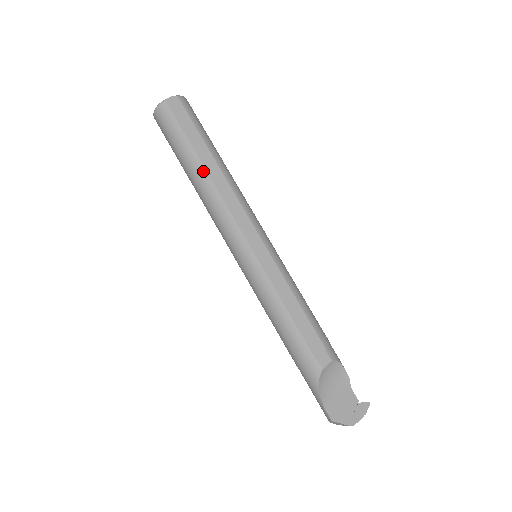
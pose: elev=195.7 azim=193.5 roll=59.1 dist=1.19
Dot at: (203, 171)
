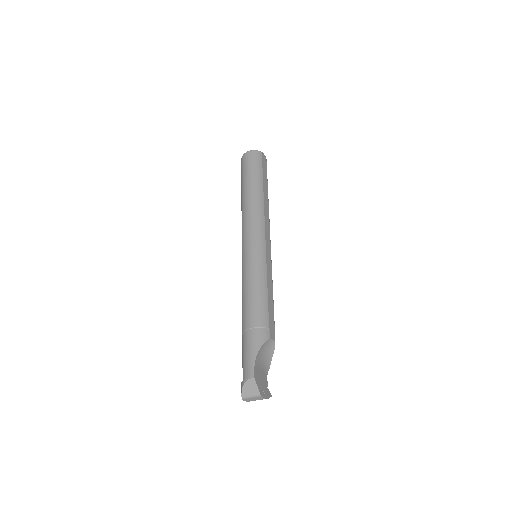
Dot at: (262, 192)
